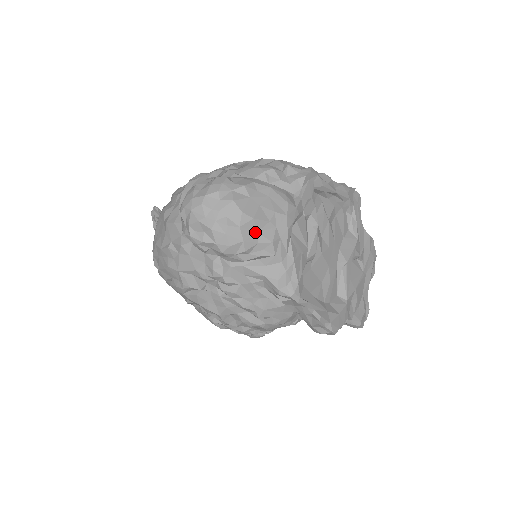
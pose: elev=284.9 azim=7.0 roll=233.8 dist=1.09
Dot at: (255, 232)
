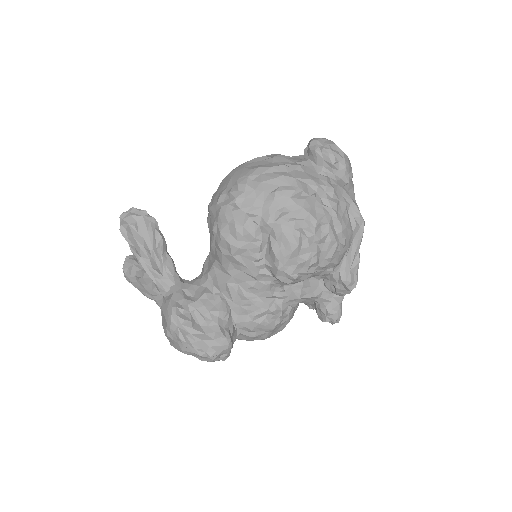
Dot at: occluded
